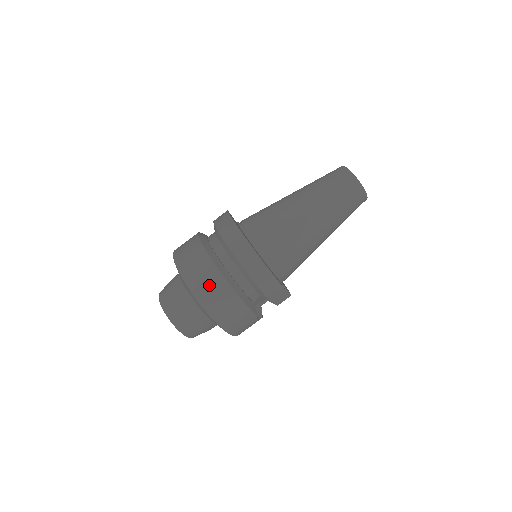
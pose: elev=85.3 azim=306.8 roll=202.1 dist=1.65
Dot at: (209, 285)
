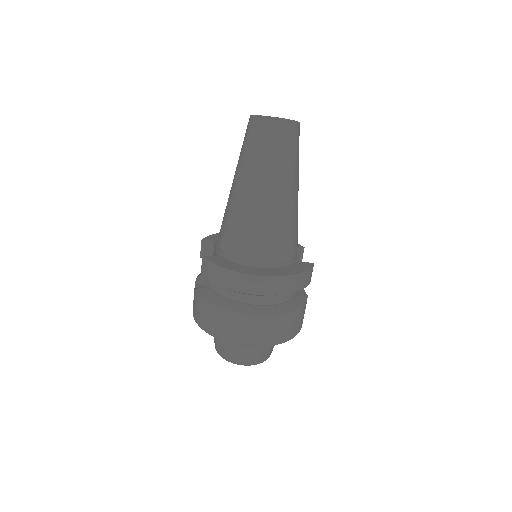
Dot at: (272, 330)
